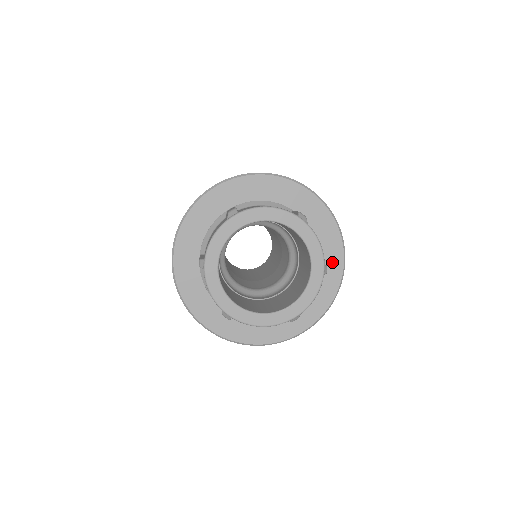
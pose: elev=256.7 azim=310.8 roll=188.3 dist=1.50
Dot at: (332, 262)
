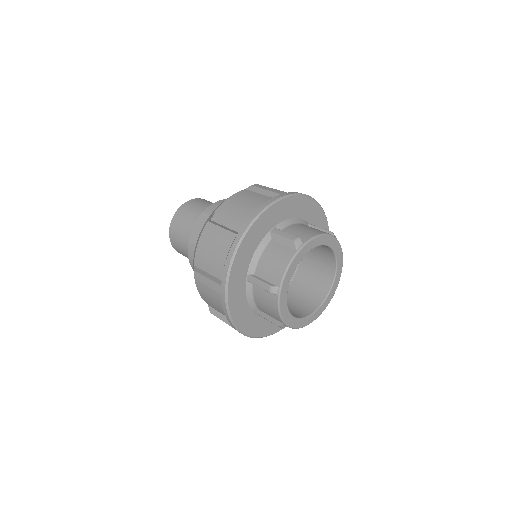
Dot at: occluded
